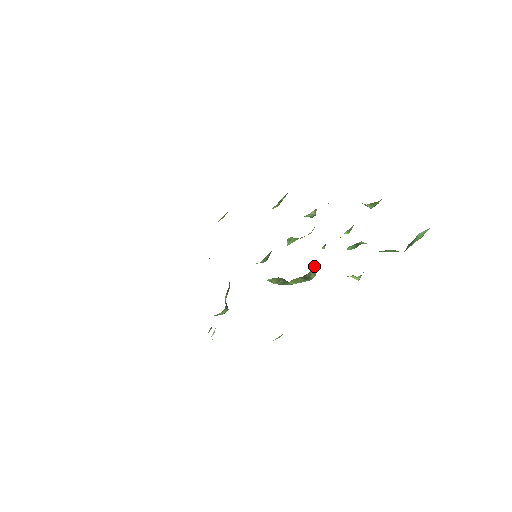
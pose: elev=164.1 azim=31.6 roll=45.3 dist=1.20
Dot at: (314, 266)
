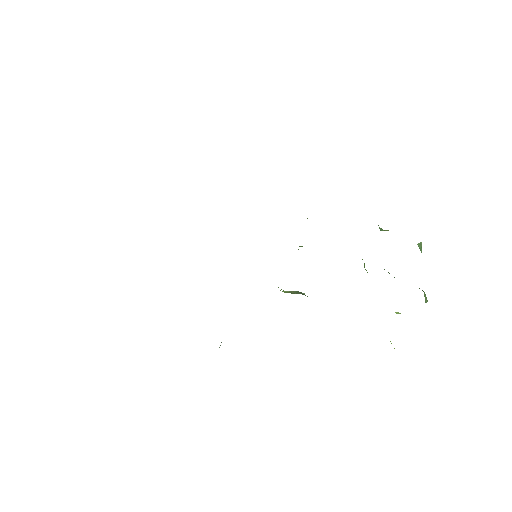
Dot at: occluded
